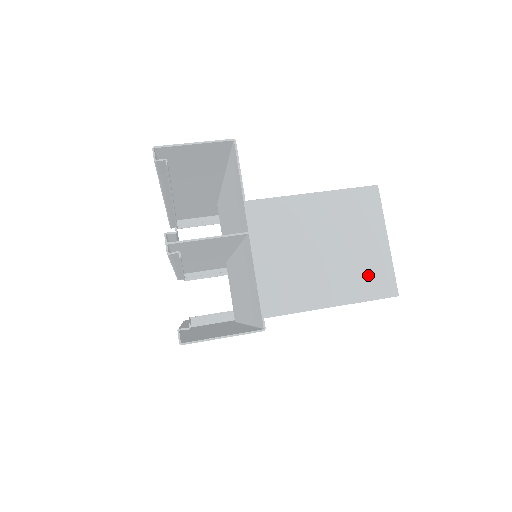
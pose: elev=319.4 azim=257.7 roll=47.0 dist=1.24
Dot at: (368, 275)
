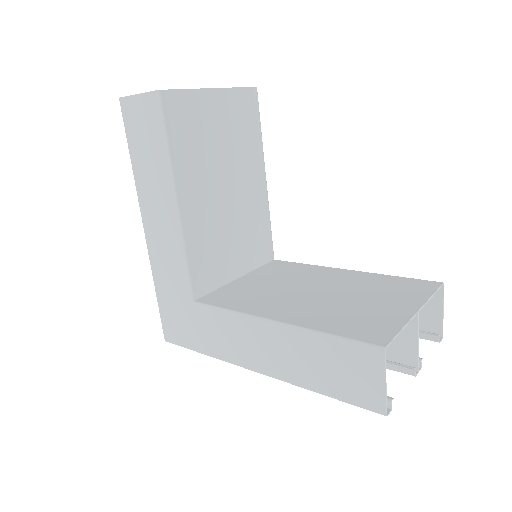
Dot at: (360, 321)
